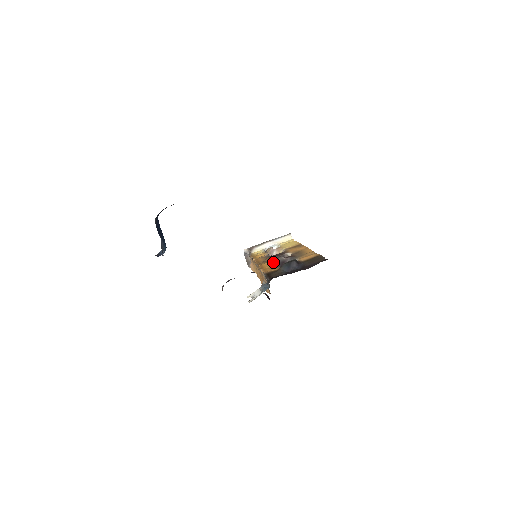
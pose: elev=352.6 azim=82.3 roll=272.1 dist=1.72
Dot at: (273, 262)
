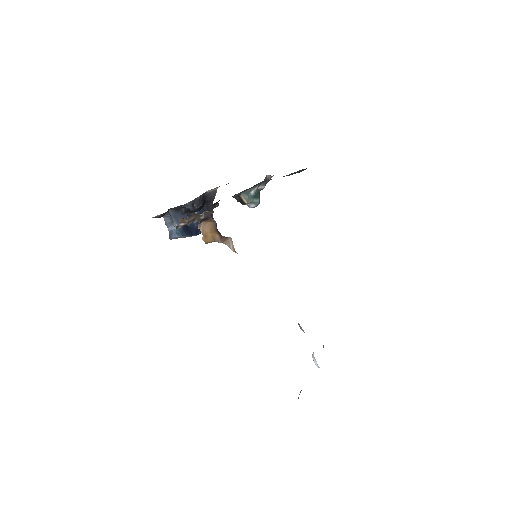
Dot at: occluded
